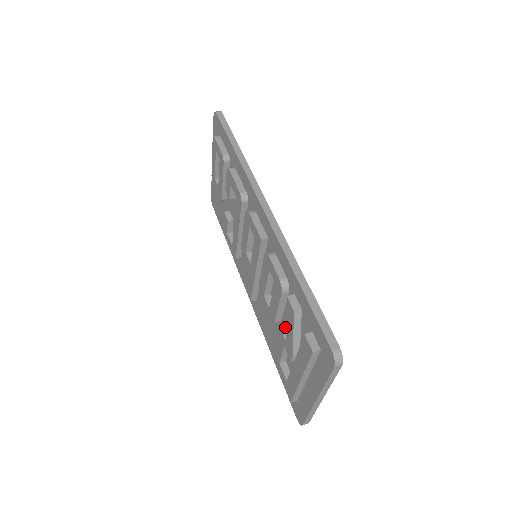
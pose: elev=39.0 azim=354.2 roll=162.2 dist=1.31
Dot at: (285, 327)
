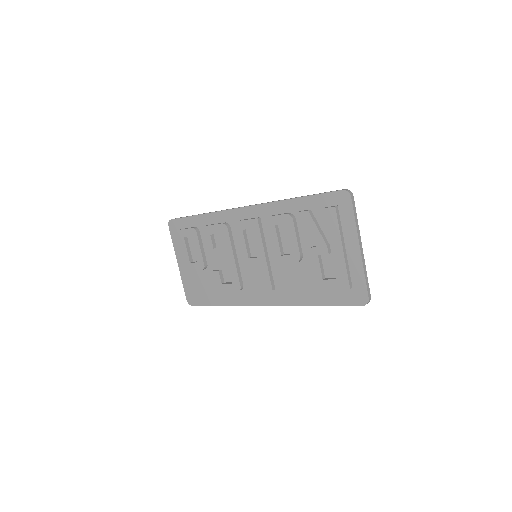
Dot at: occluded
